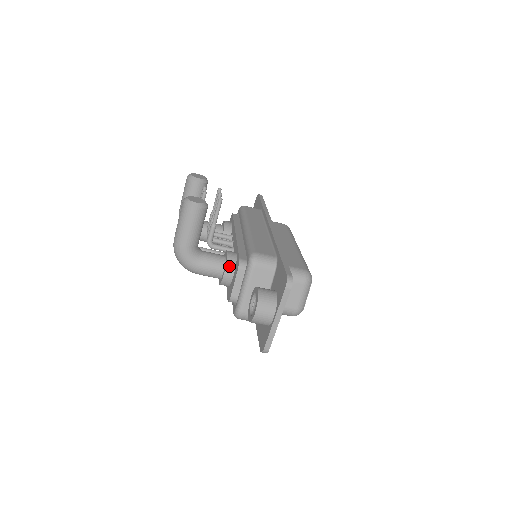
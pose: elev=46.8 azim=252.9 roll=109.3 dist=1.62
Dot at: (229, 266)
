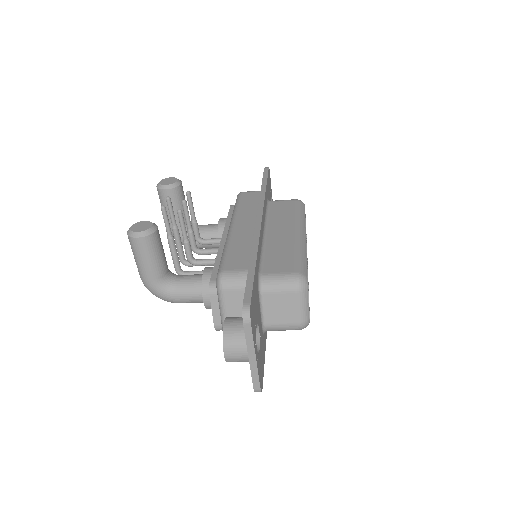
Dot at: (206, 289)
